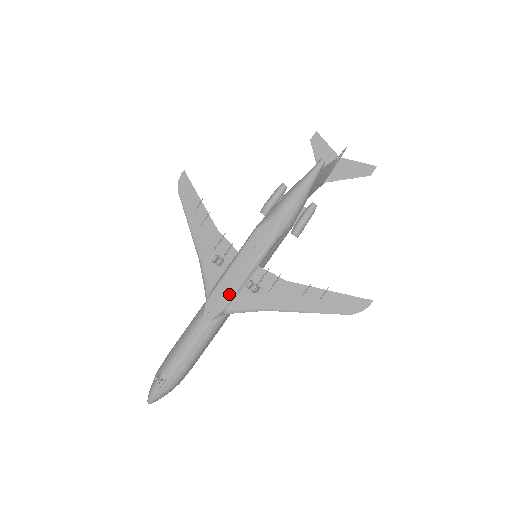
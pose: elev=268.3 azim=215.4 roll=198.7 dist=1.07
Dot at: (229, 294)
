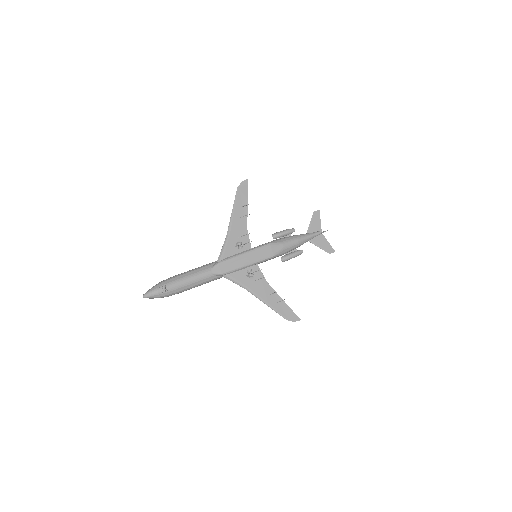
Dot at: (234, 268)
